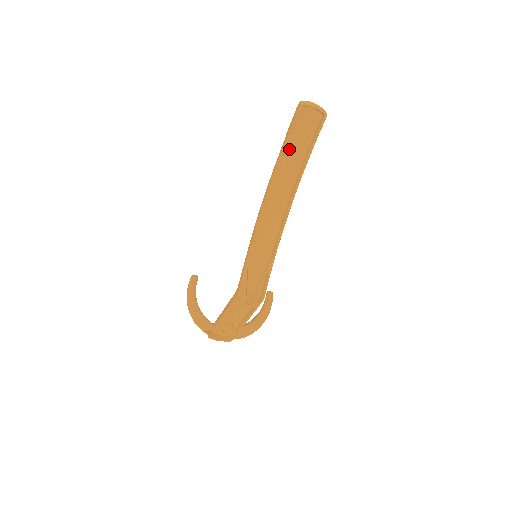
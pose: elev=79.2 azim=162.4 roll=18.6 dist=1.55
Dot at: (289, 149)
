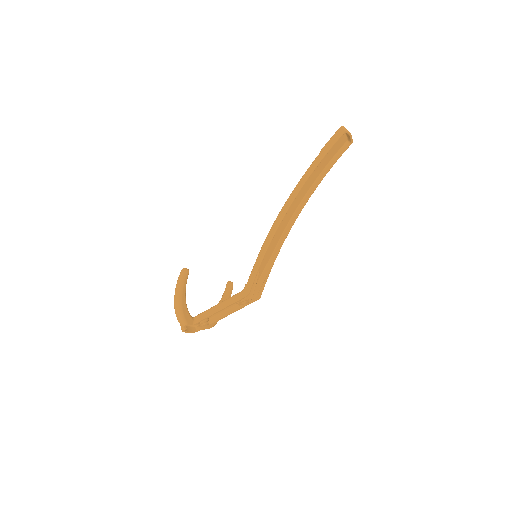
Dot at: occluded
